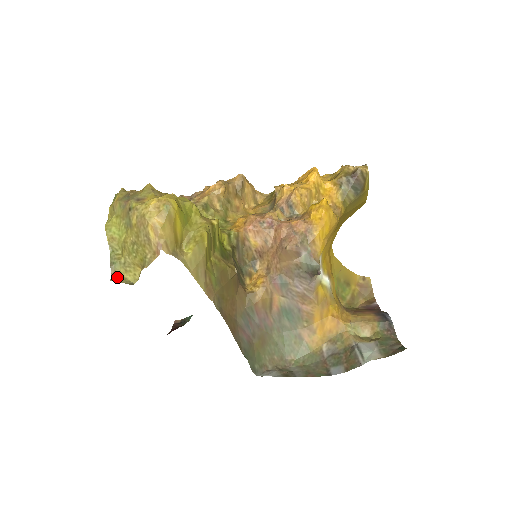
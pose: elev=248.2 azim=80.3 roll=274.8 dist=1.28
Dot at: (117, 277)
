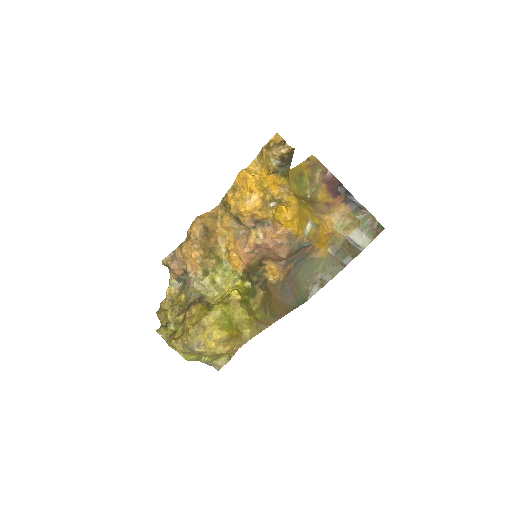
Dot at: (217, 365)
